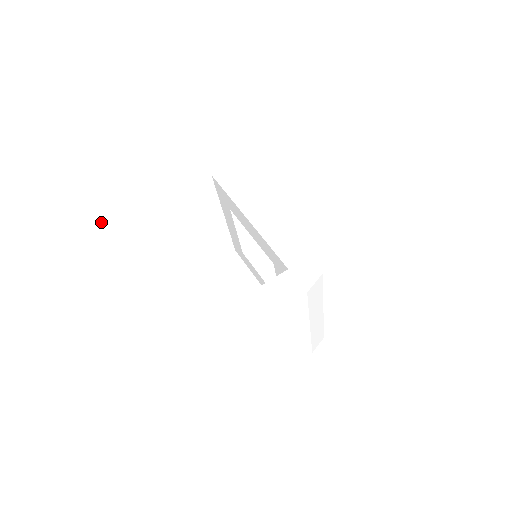
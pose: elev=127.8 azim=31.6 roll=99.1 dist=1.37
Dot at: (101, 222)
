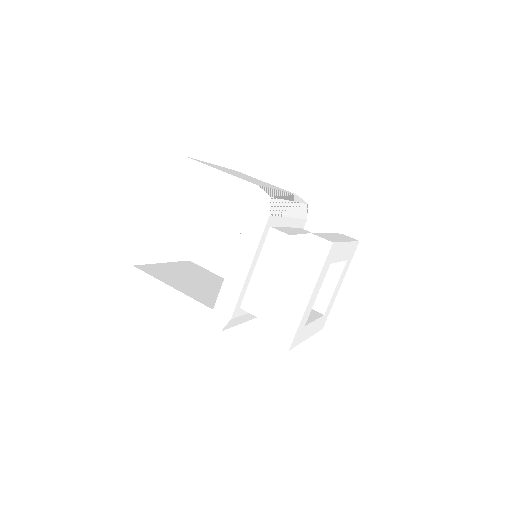
Dot at: (179, 164)
